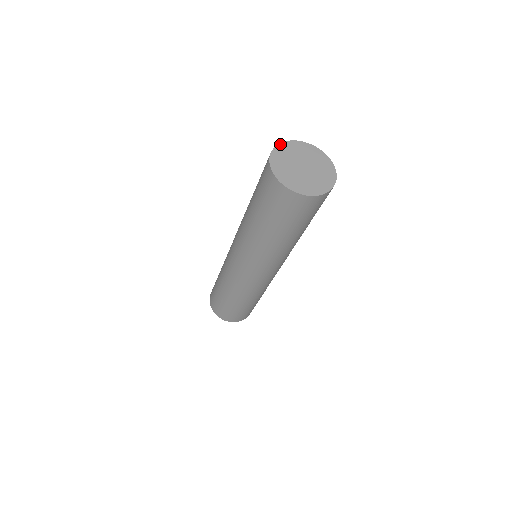
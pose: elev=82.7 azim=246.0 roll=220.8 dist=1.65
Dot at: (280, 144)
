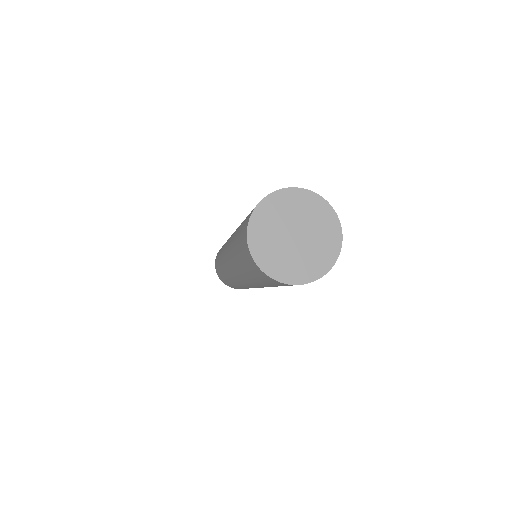
Dot at: (261, 202)
